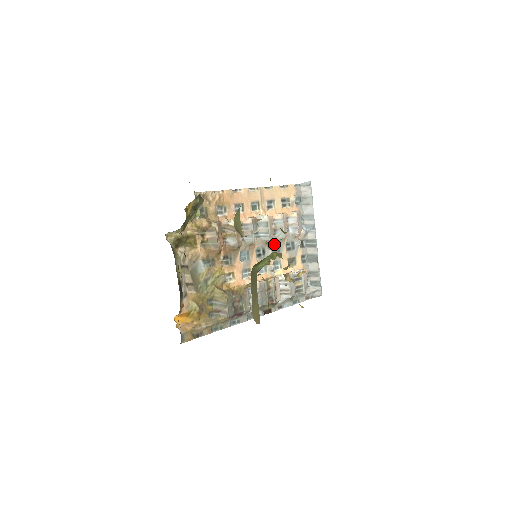
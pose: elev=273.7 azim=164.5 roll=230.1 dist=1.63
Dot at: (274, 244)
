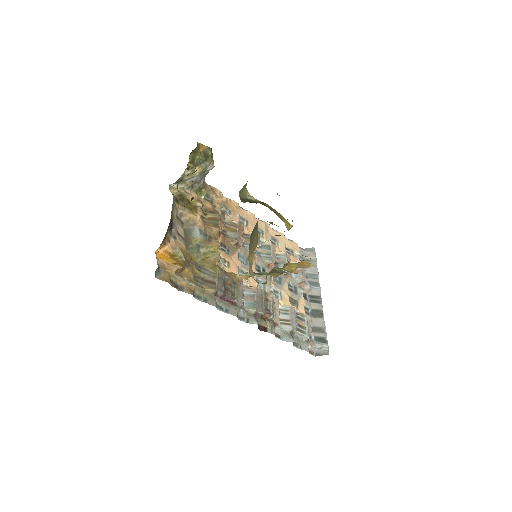
Dot at: occluded
